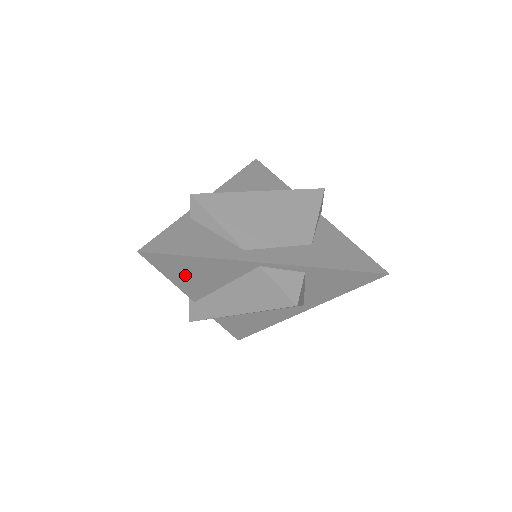
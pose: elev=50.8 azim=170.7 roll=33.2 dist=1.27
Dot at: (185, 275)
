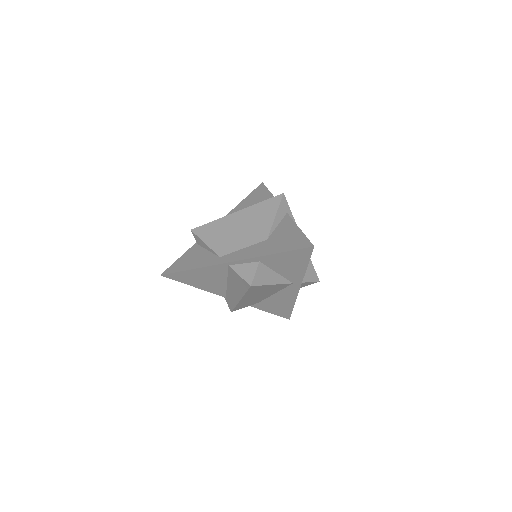
Dot at: (199, 282)
